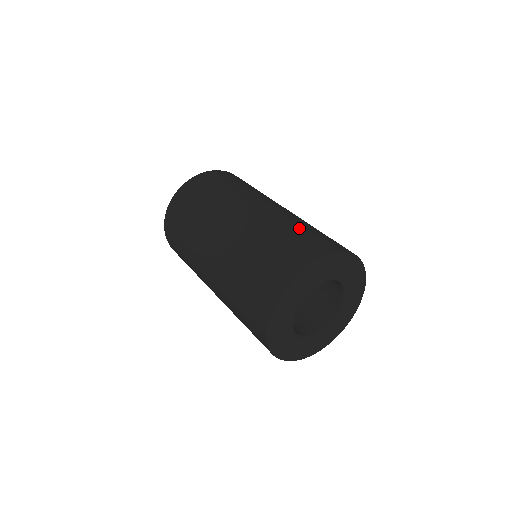
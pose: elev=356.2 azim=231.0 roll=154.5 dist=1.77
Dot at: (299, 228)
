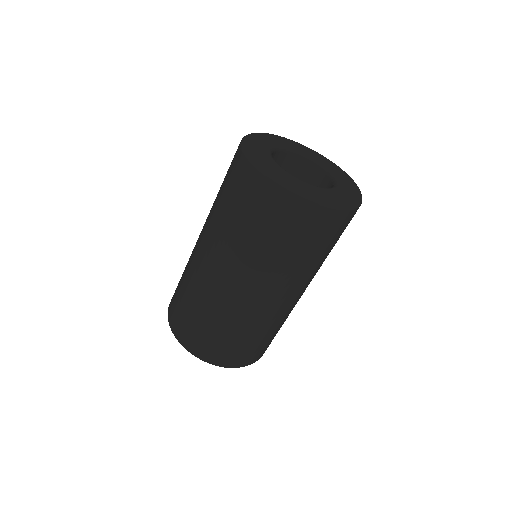
Dot at: occluded
